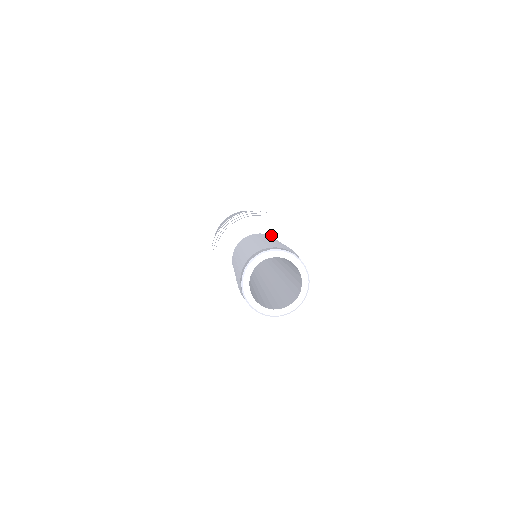
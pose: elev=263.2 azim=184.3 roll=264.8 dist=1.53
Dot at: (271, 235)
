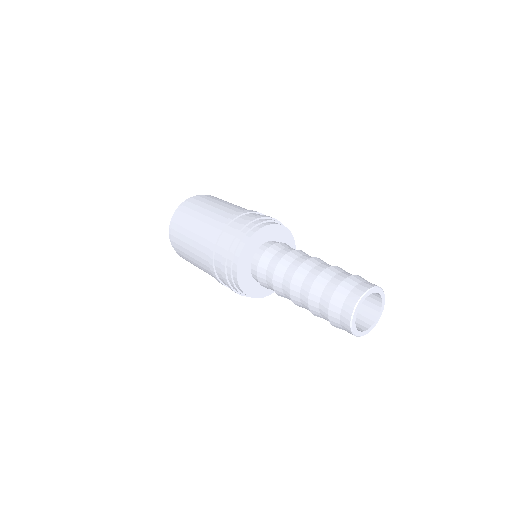
Dot at: (278, 239)
